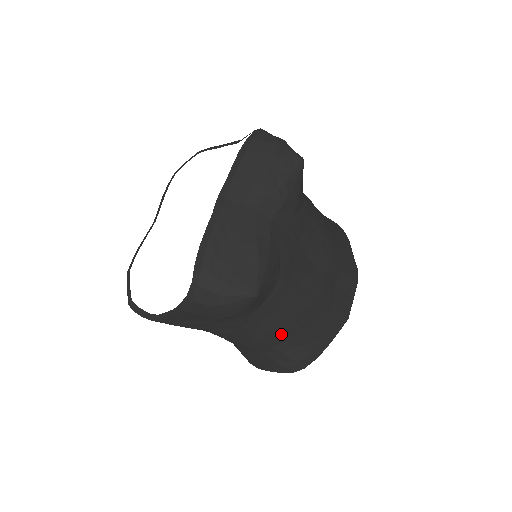
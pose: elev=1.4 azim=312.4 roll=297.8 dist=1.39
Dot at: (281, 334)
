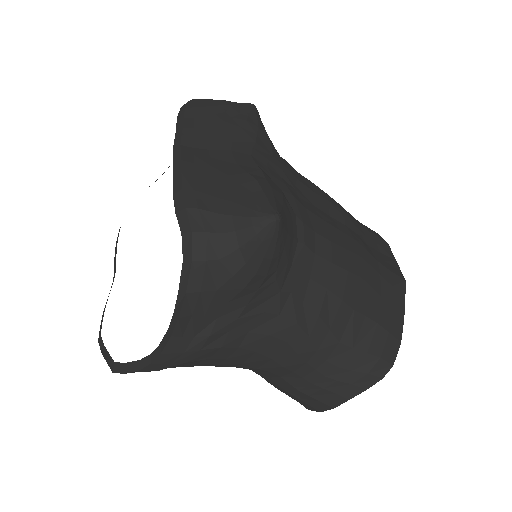
Dot at: (338, 313)
